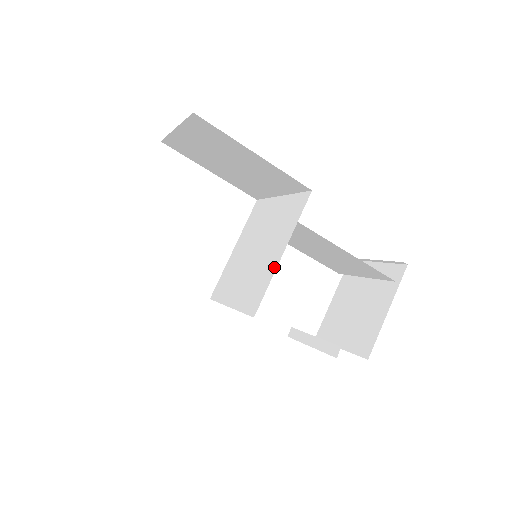
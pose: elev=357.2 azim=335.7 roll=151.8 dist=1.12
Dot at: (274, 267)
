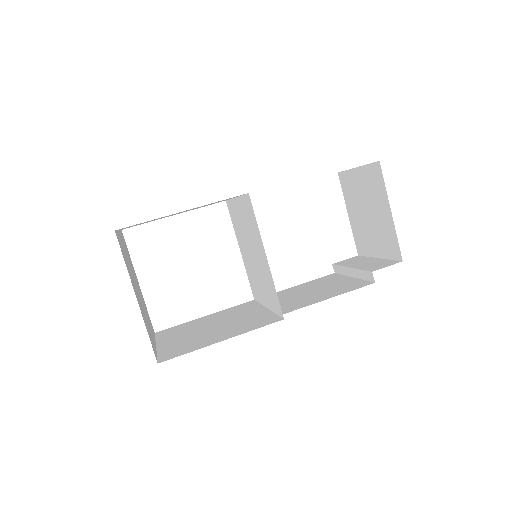
Dot at: (269, 272)
